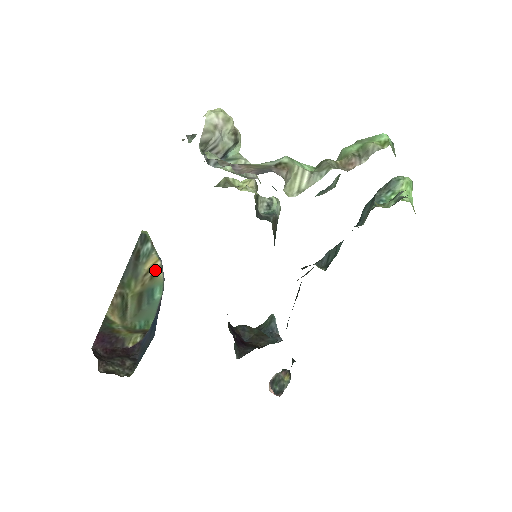
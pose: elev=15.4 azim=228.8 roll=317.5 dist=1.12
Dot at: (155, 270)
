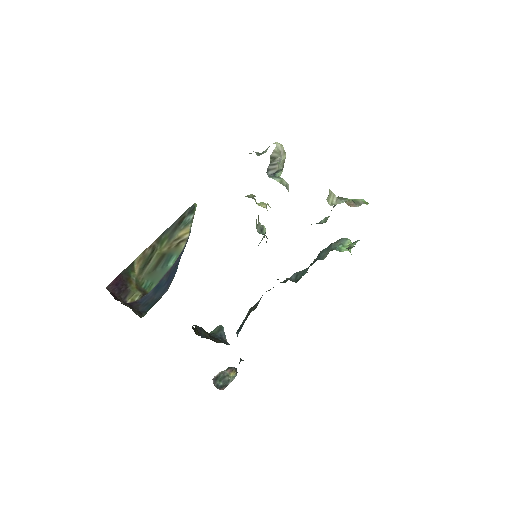
Dot at: (182, 240)
